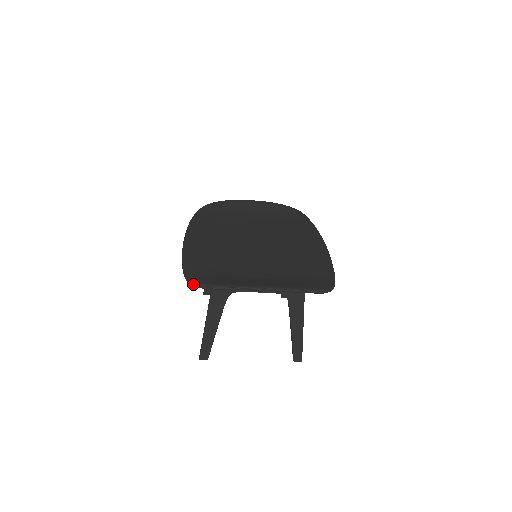
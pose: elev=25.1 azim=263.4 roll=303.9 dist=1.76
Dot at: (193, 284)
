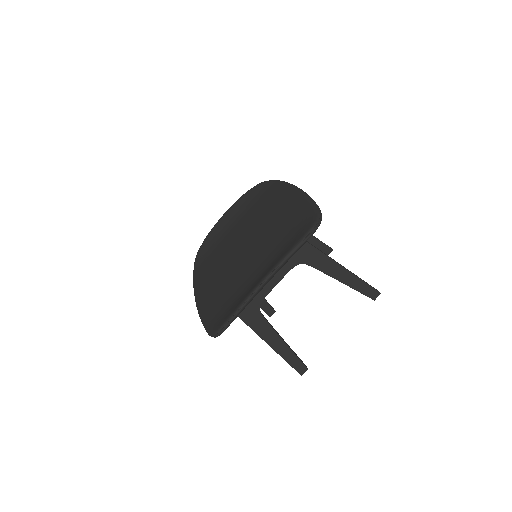
Dot at: (215, 336)
